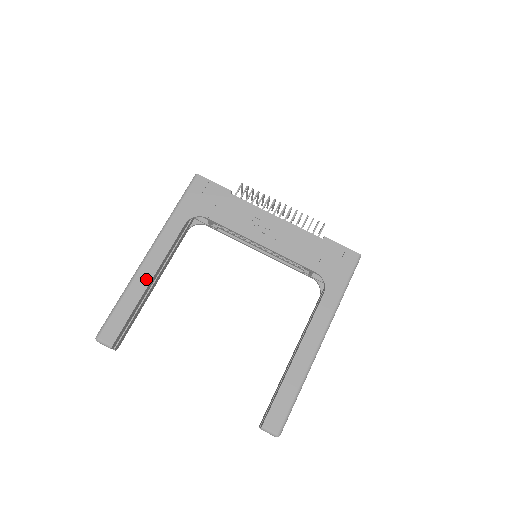
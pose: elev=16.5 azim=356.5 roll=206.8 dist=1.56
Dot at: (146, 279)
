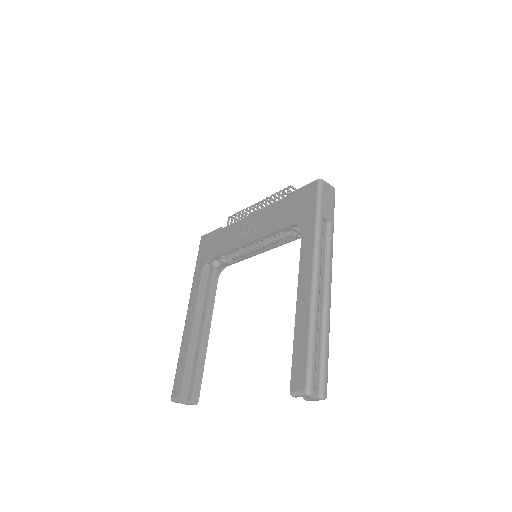
Dot at: (188, 332)
